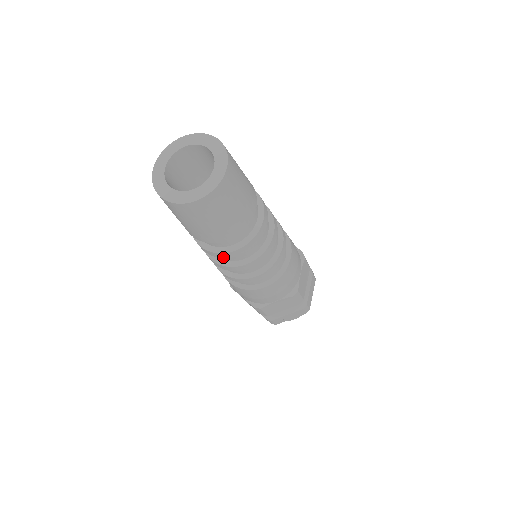
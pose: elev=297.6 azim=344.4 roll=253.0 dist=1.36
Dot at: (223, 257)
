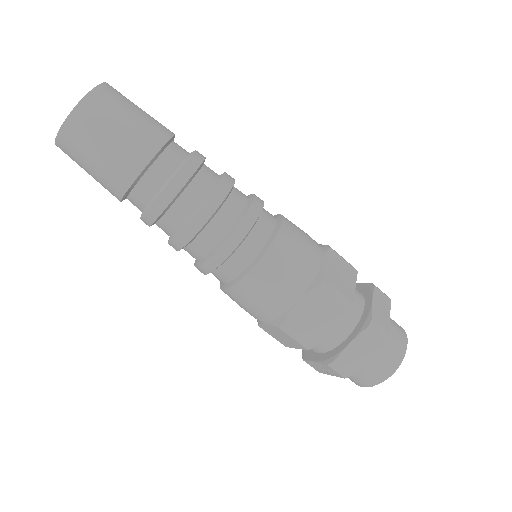
Dot at: occluded
